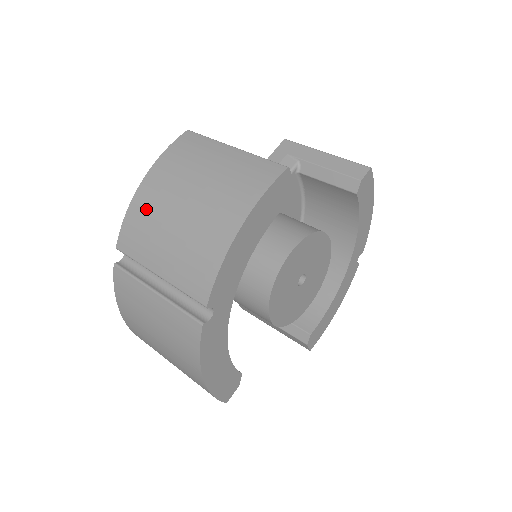
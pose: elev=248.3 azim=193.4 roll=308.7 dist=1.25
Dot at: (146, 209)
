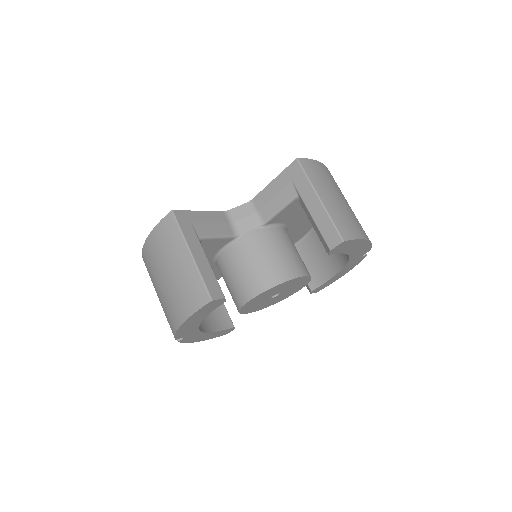
Dot at: (148, 262)
